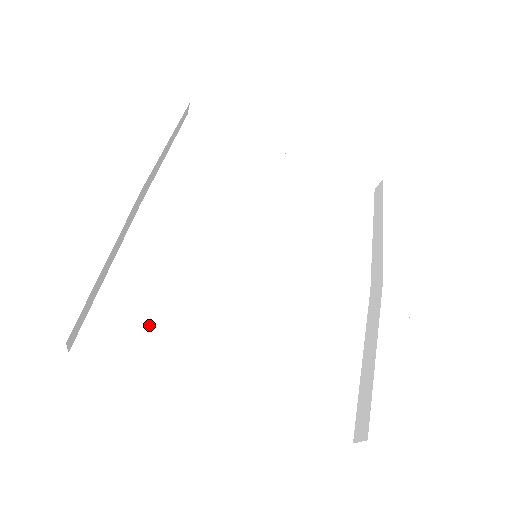
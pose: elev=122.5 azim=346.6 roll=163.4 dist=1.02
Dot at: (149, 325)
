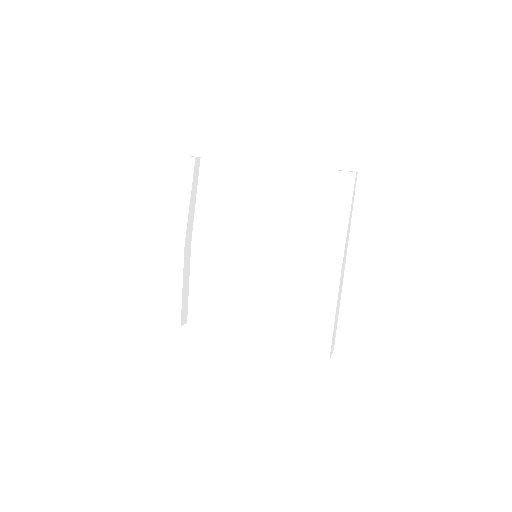
Dot at: (212, 306)
